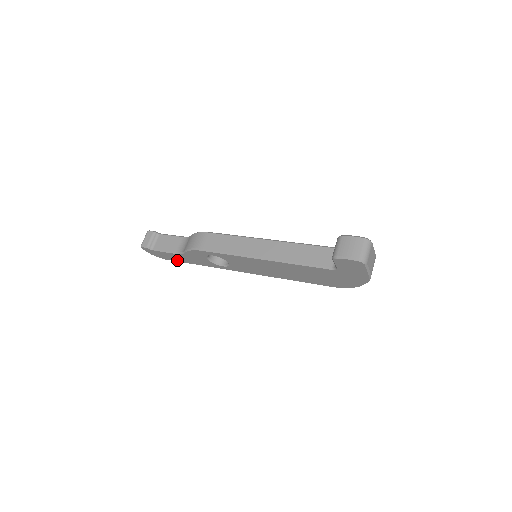
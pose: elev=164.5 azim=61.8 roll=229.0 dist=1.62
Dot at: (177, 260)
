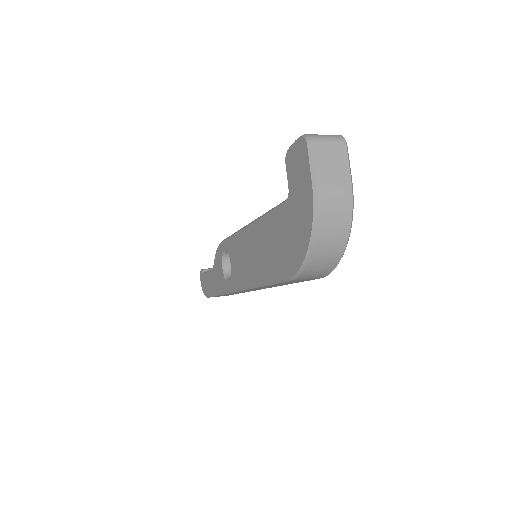
Dot at: (210, 292)
